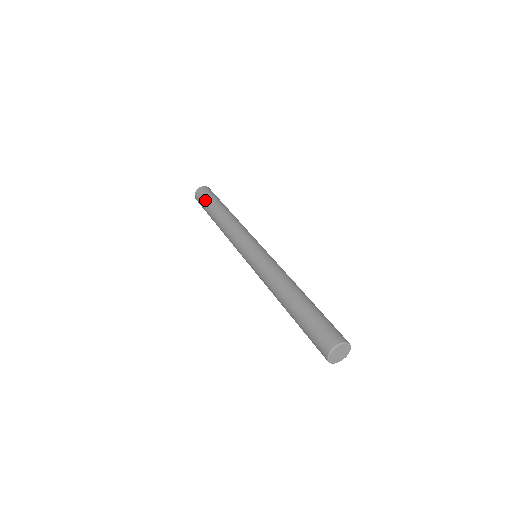
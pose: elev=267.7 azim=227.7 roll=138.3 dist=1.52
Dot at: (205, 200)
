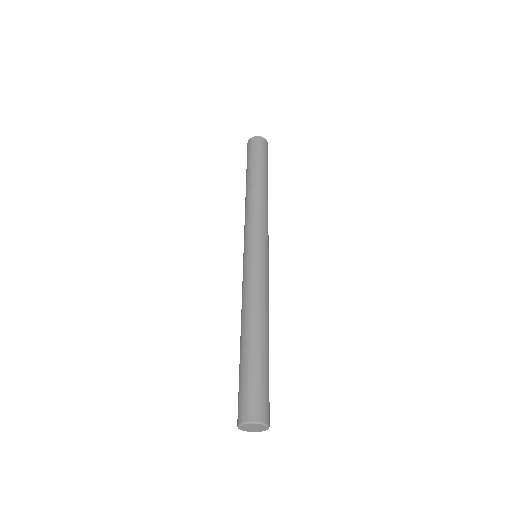
Dot at: (256, 154)
